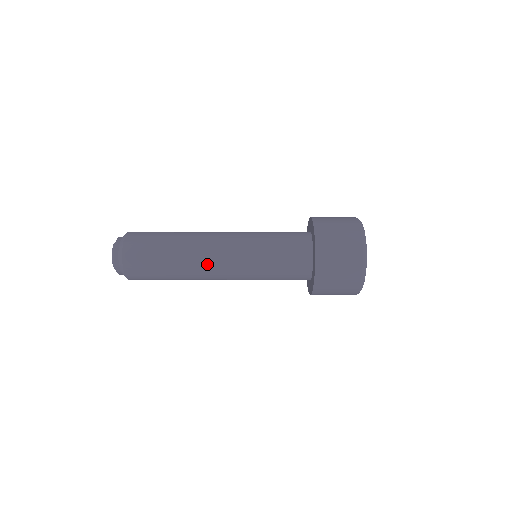
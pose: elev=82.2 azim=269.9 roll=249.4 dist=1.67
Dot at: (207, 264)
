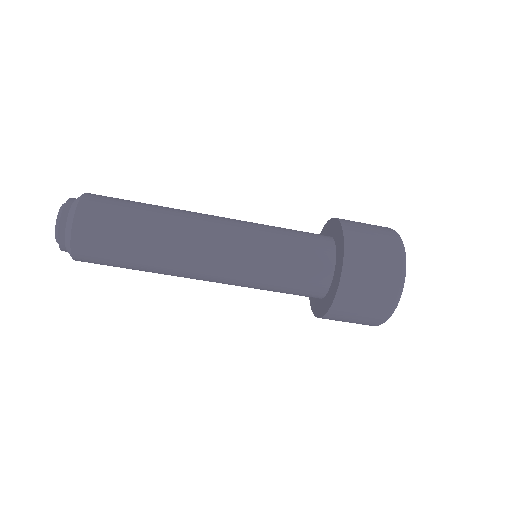
Dot at: (193, 255)
